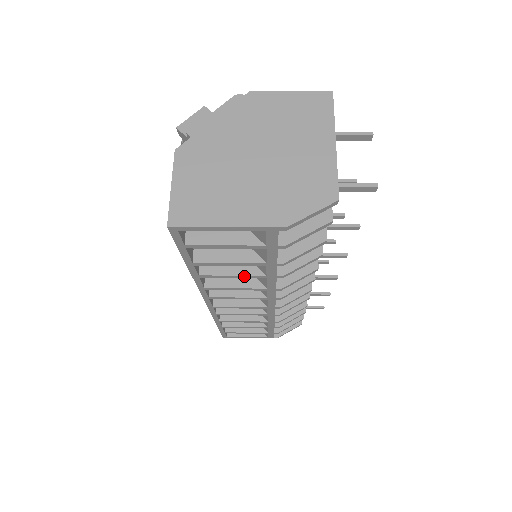
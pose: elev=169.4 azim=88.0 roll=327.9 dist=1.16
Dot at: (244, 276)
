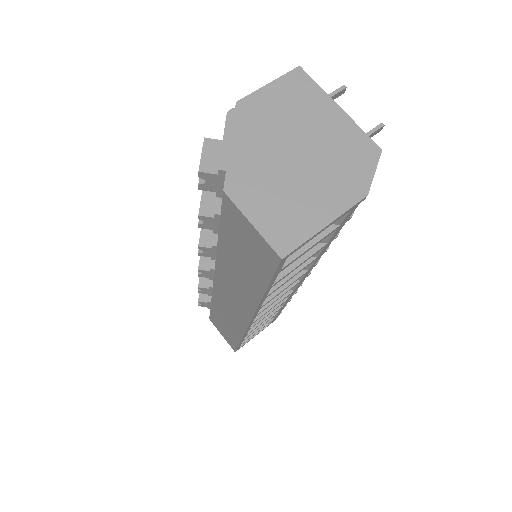
Dot at: (300, 270)
